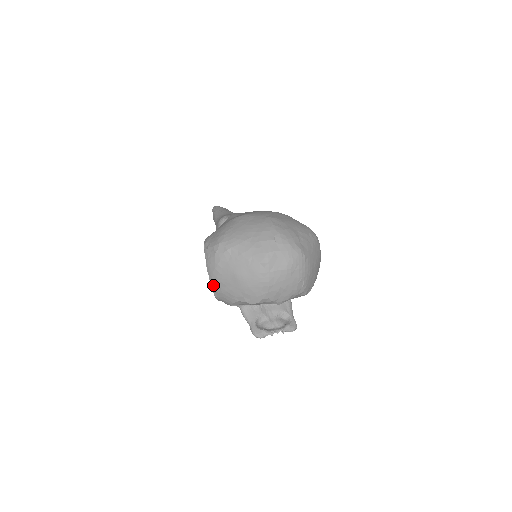
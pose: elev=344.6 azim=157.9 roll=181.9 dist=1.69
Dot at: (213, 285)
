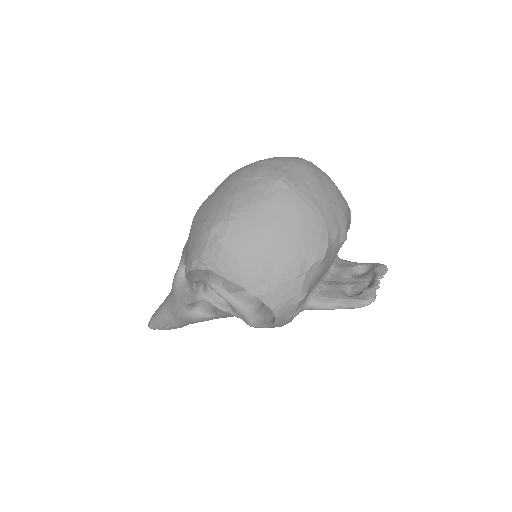
Dot at: (257, 290)
